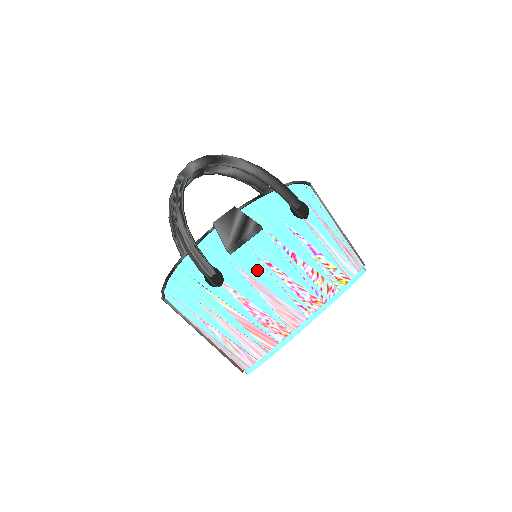
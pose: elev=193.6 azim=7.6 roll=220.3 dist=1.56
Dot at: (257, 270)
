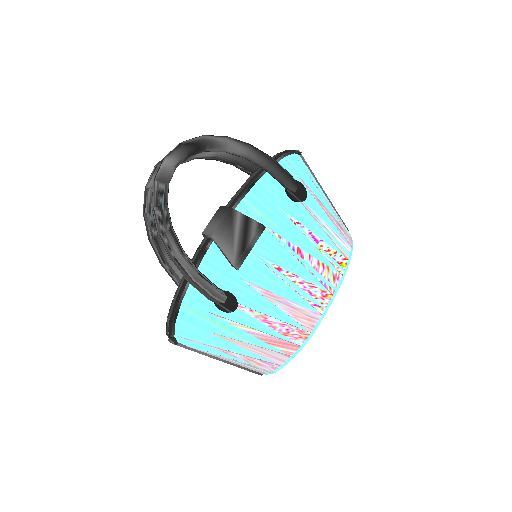
Dot at: (268, 279)
